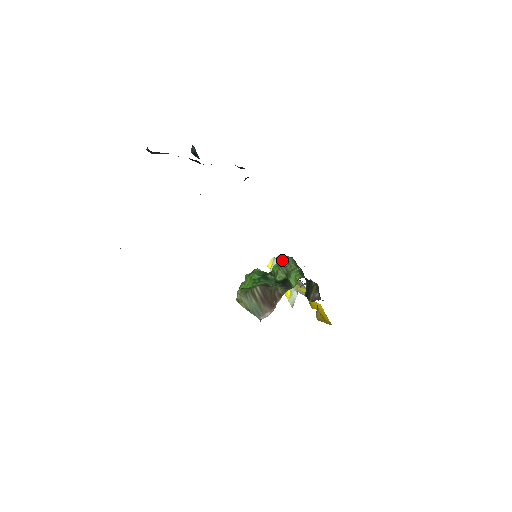
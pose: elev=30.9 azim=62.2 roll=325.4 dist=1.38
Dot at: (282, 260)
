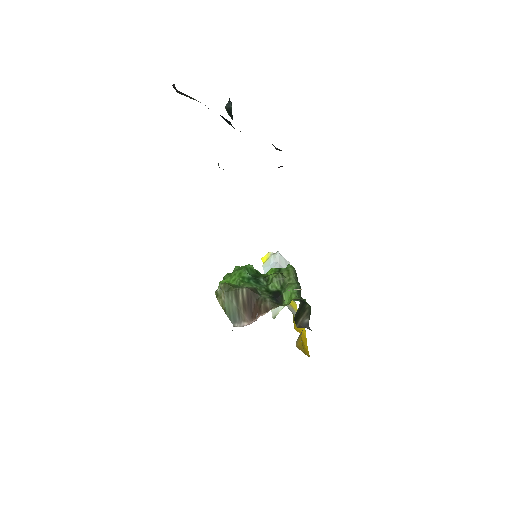
Dot at: (280, 259)
